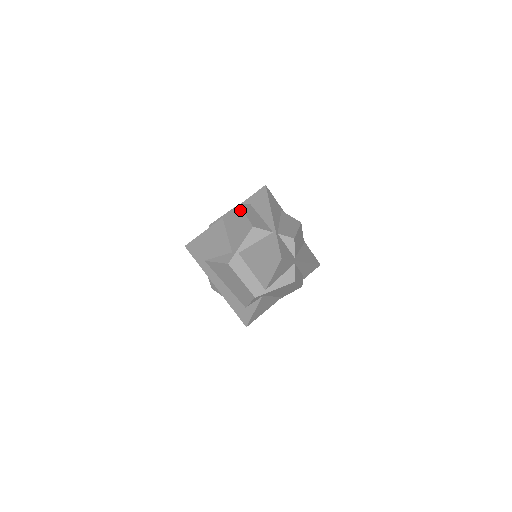
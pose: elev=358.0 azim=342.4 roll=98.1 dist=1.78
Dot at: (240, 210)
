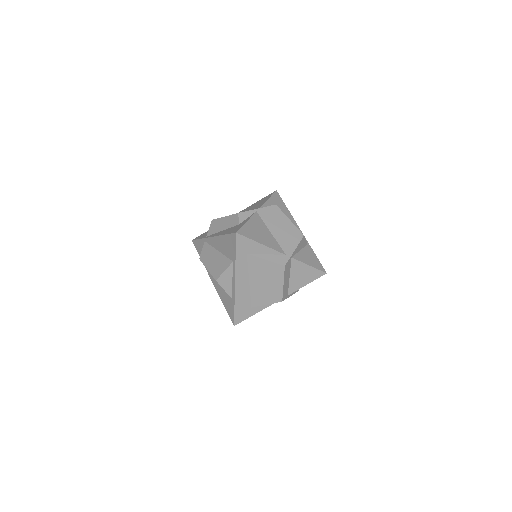
Dot at: (281, 212)
